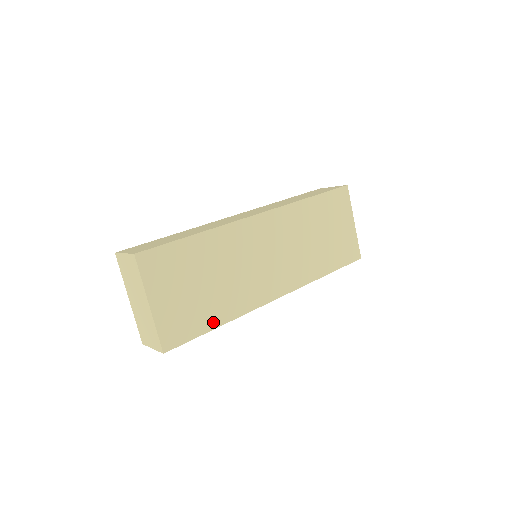
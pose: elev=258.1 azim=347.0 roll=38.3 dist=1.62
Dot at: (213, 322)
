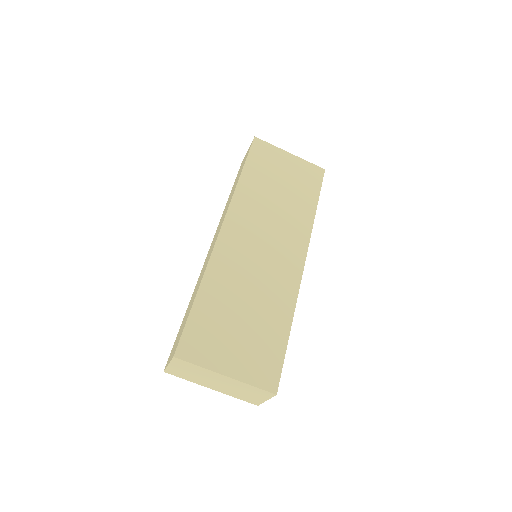
Dot at: (282, 333)
